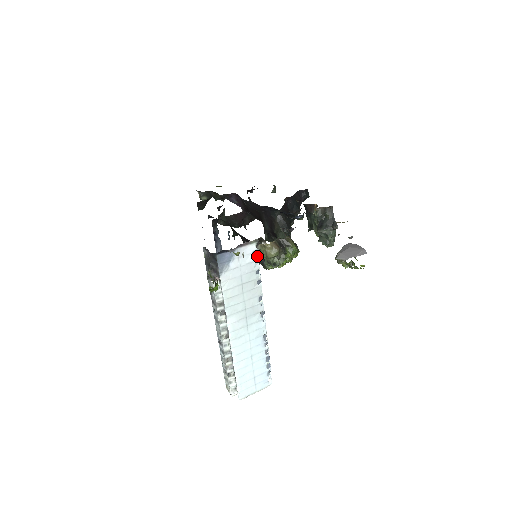
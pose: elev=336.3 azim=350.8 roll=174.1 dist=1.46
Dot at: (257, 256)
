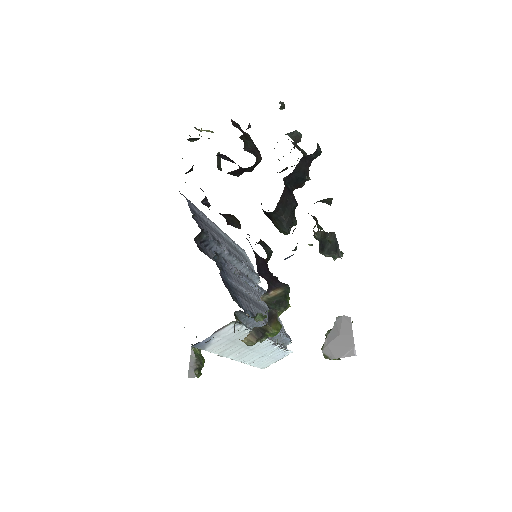
Dot at: (240, 325)
